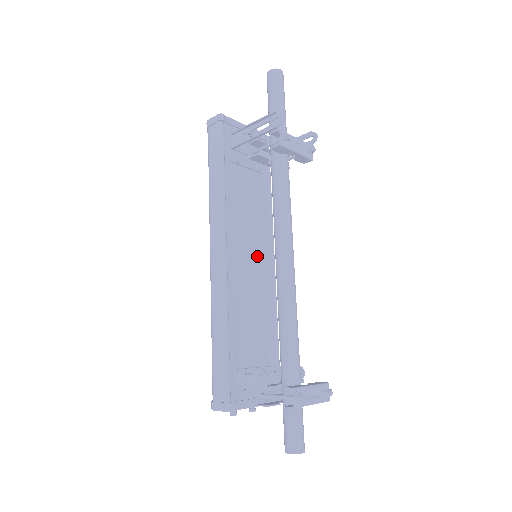
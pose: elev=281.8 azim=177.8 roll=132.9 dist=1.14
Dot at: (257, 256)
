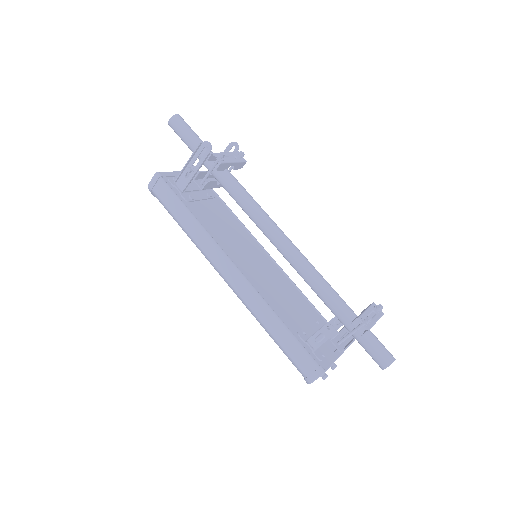
Dot at: (255, 257)
